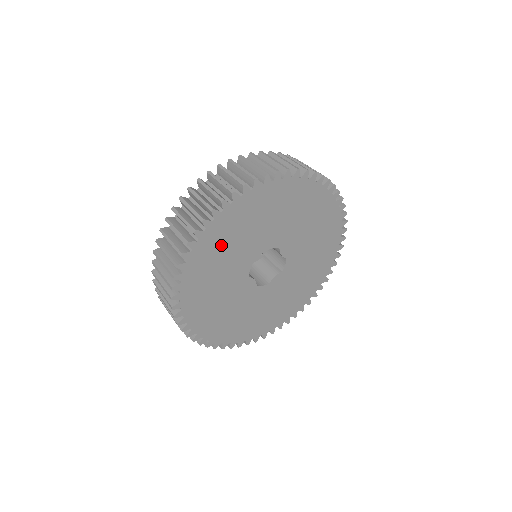
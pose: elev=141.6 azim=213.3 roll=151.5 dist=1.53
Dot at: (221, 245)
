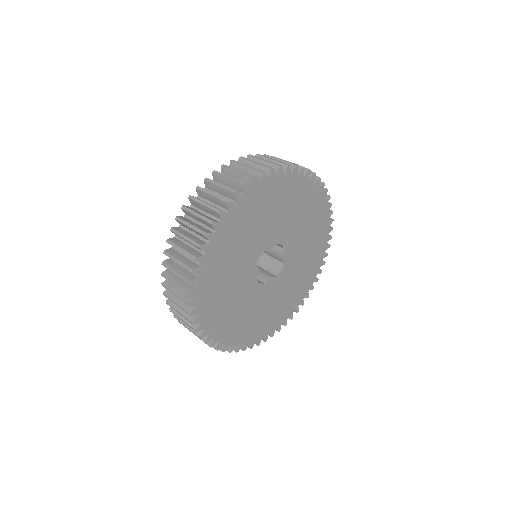
Dot at: (254, 213)
